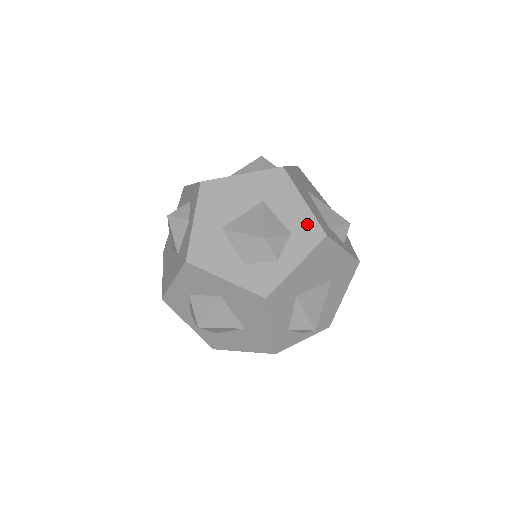
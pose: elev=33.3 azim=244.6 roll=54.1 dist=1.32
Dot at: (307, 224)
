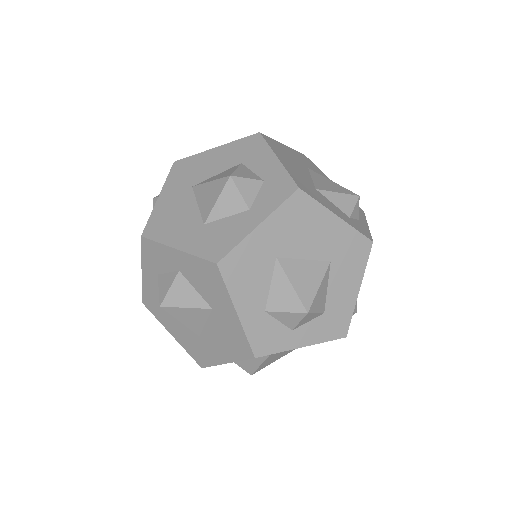
Dot at: (342, 315)
